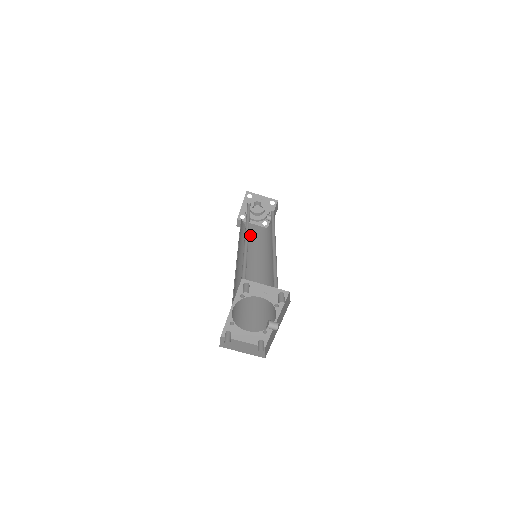
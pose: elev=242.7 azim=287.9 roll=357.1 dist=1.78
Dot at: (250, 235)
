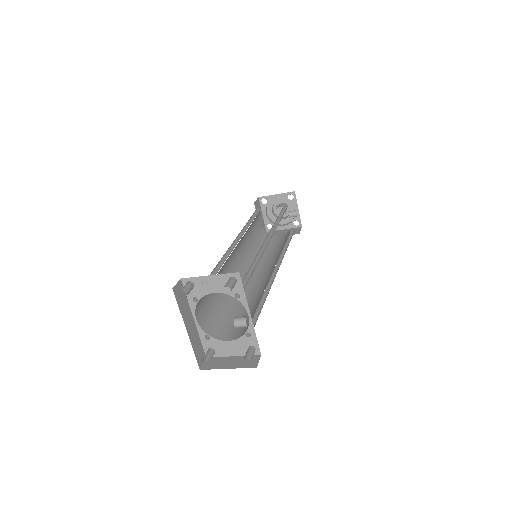
Dot at: (275, 241)
